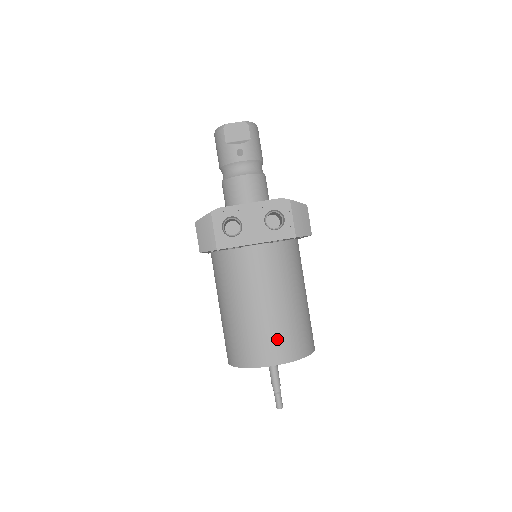
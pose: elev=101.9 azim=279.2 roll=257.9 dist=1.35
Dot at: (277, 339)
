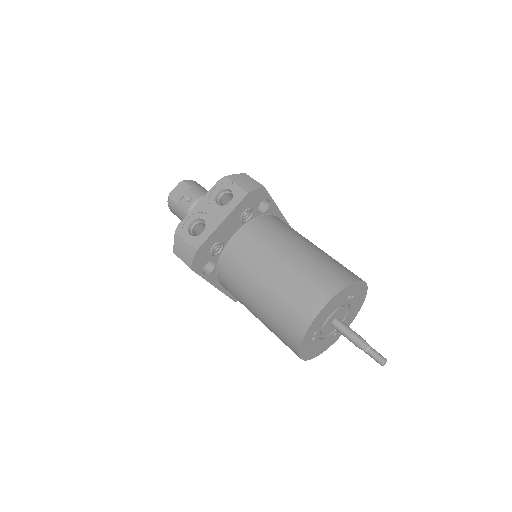
Dot at: (307, 285)
